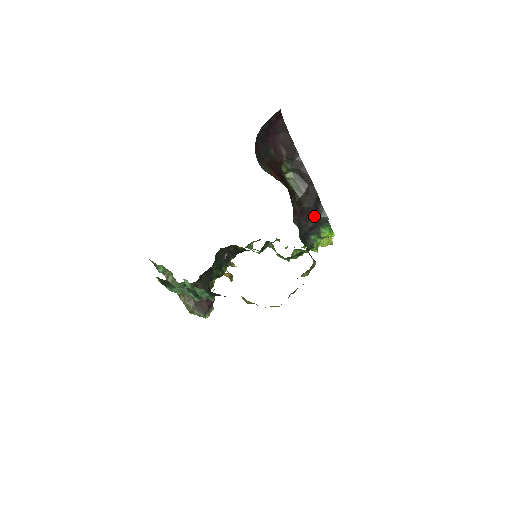
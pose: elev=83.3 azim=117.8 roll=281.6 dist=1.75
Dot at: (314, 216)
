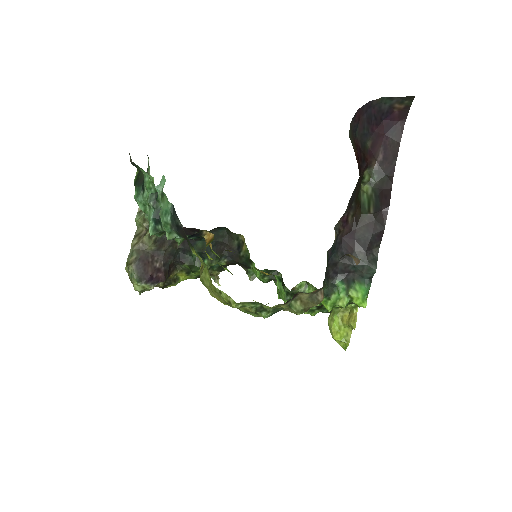
Dot at: (361, 254)
